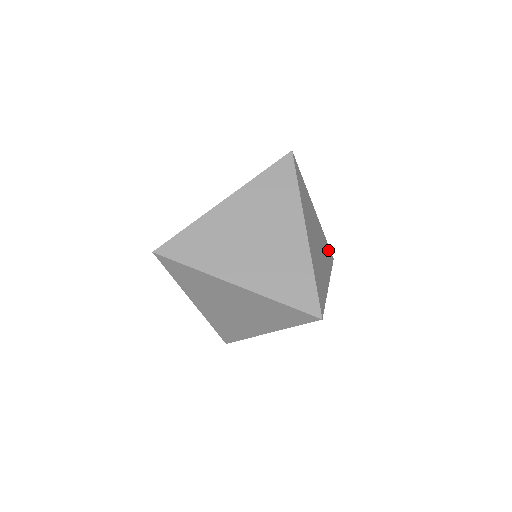
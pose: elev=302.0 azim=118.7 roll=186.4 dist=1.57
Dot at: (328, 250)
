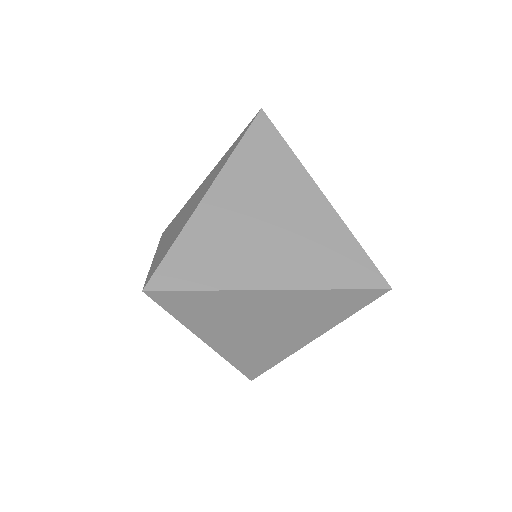
Dot at: occluded
